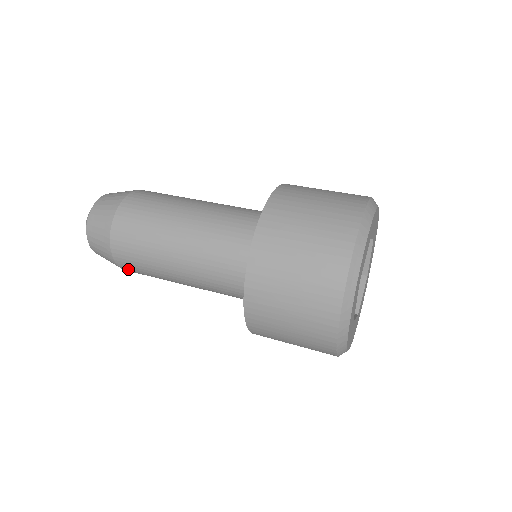
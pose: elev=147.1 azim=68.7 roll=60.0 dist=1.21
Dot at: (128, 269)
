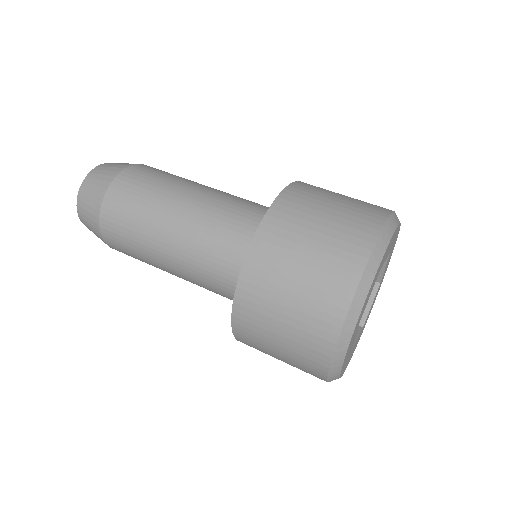
Dot at: occluded
